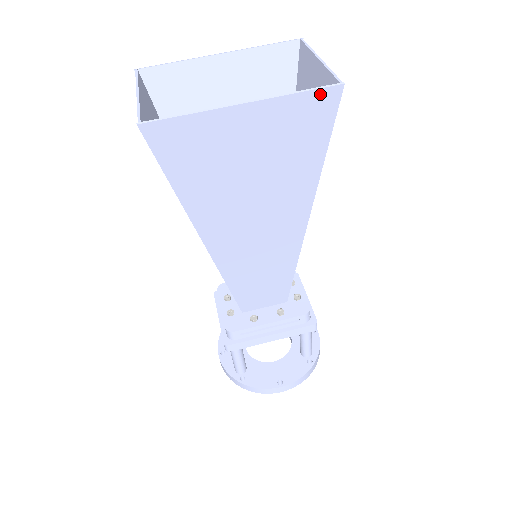
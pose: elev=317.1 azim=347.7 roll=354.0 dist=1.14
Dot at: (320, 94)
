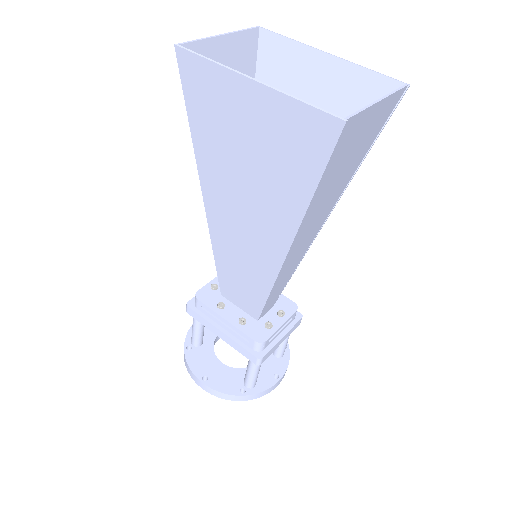
Dot at: (321, 117)
